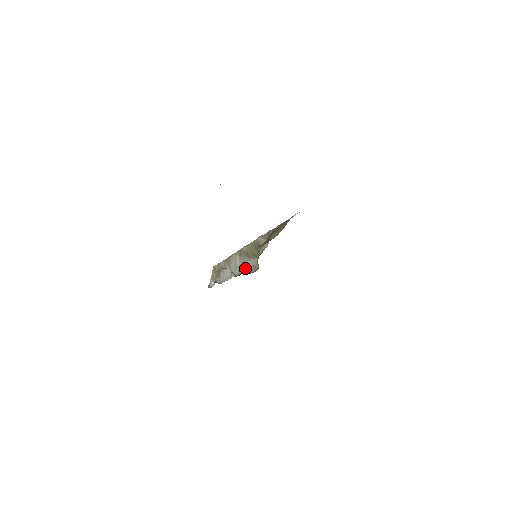
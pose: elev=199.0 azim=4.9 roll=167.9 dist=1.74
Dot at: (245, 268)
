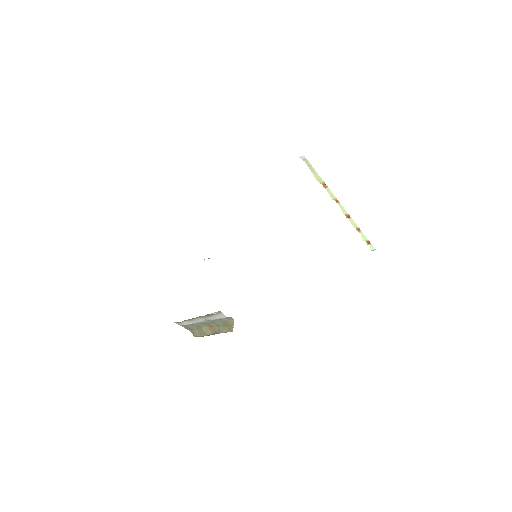
Dot at: occluded
